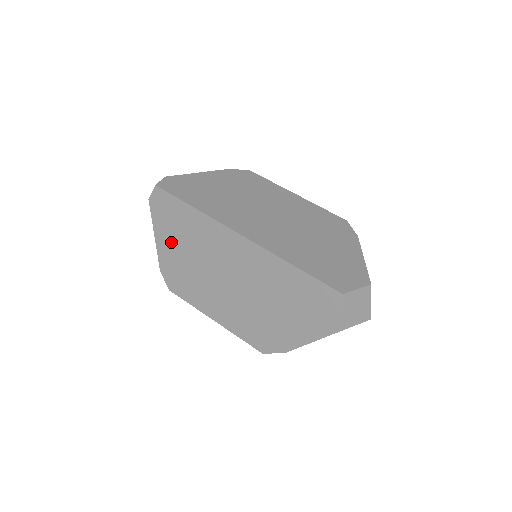
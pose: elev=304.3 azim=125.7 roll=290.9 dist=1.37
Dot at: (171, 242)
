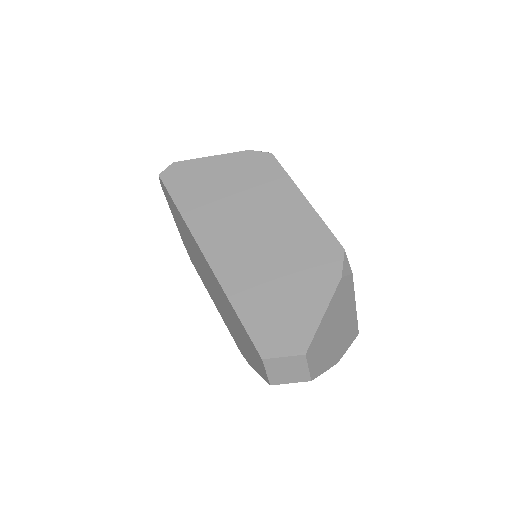
Dot at: (180, 227)
